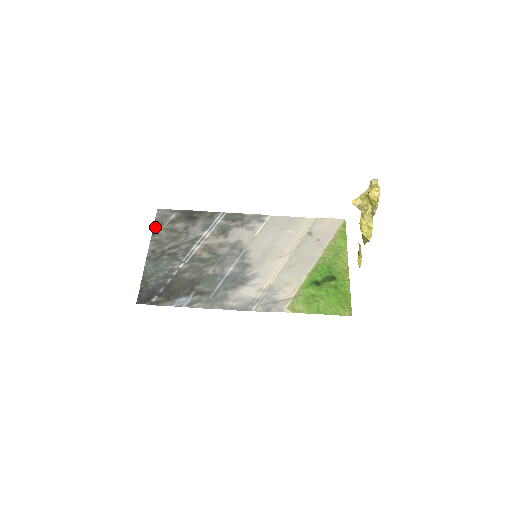
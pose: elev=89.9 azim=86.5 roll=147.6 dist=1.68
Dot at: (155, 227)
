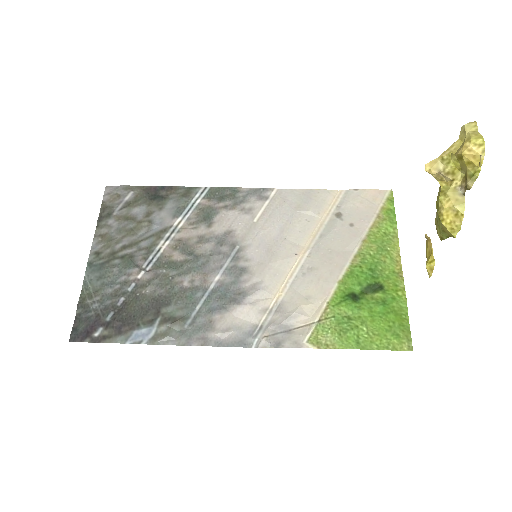
Dot at: (101, 214)
